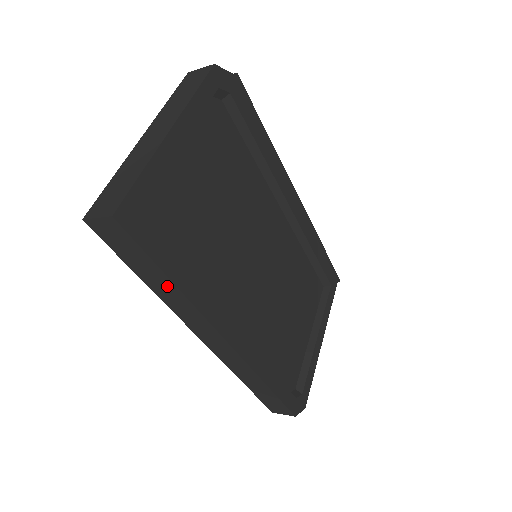
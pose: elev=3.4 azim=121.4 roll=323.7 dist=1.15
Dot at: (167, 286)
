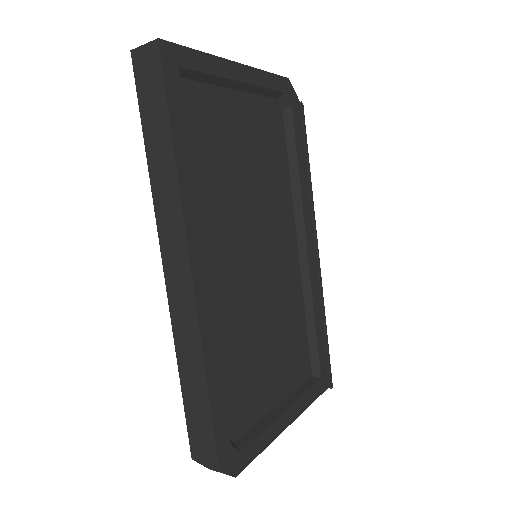
Dot at: (165, 151)
